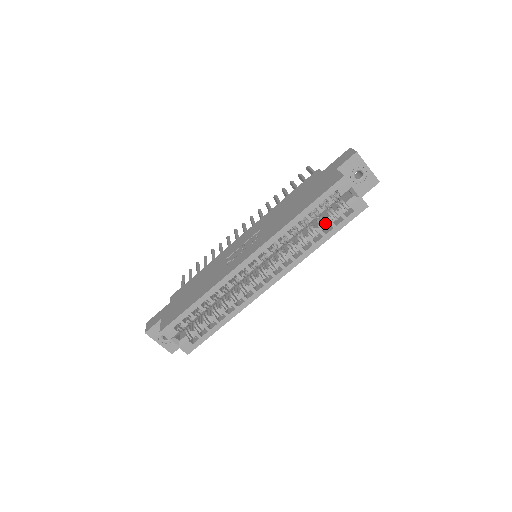
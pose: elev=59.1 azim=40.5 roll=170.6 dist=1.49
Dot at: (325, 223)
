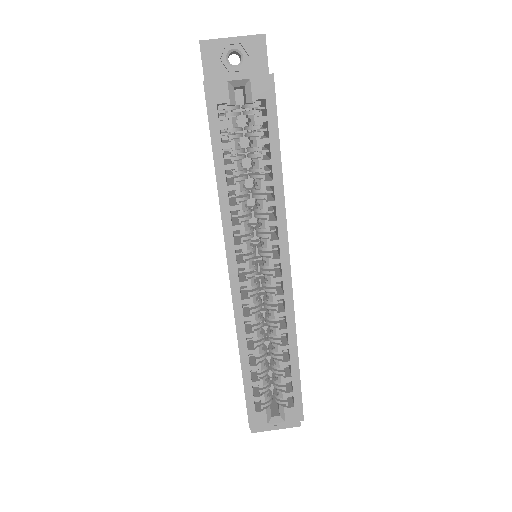
Dot at: (255, 150)
